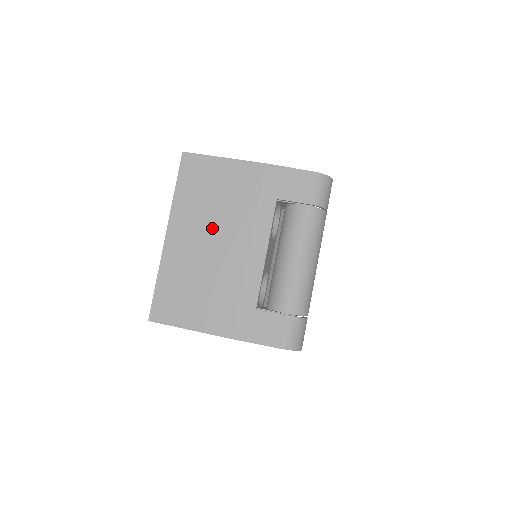
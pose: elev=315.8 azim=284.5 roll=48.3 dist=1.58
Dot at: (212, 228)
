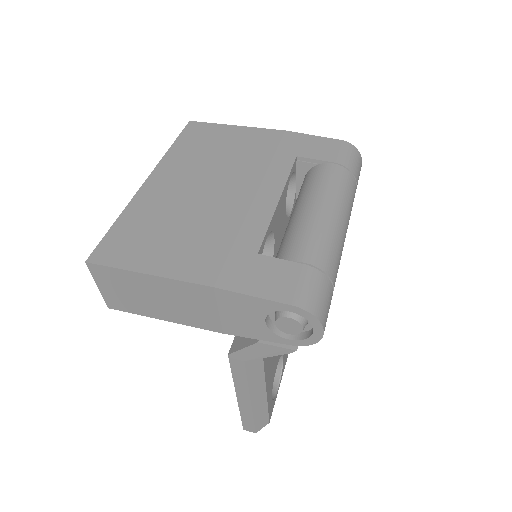
Dot at: (210, 175)
